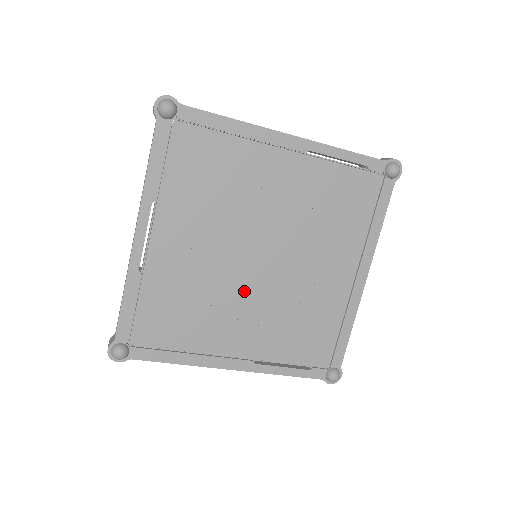
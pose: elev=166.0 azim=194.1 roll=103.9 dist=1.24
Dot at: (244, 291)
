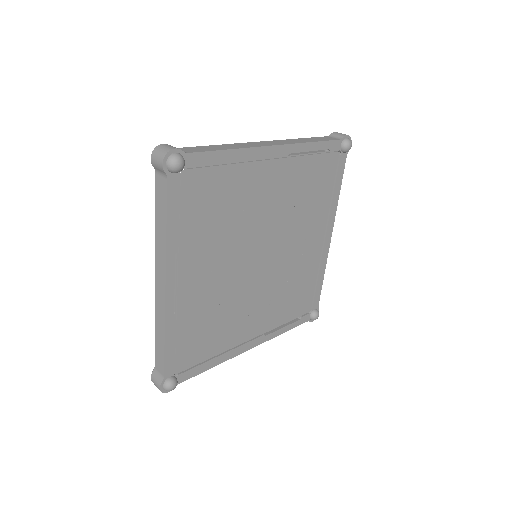
Dot at: (253, 288)
